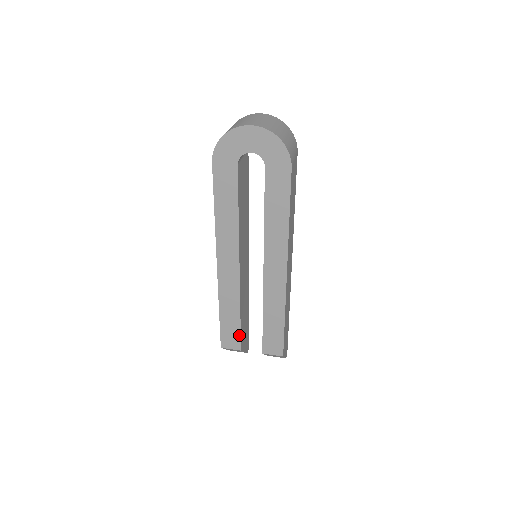
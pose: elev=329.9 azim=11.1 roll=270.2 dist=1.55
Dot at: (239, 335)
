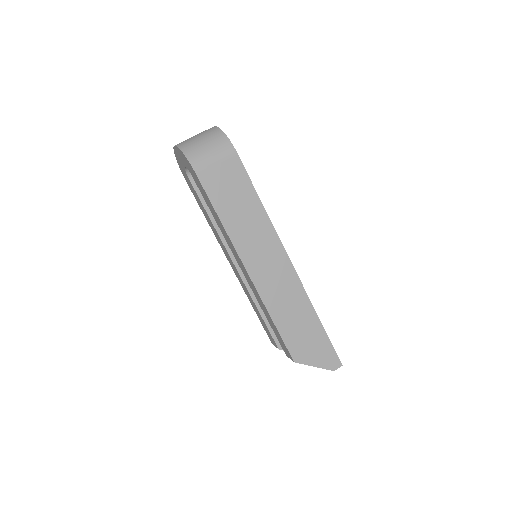
Dot at: (270, 333)
